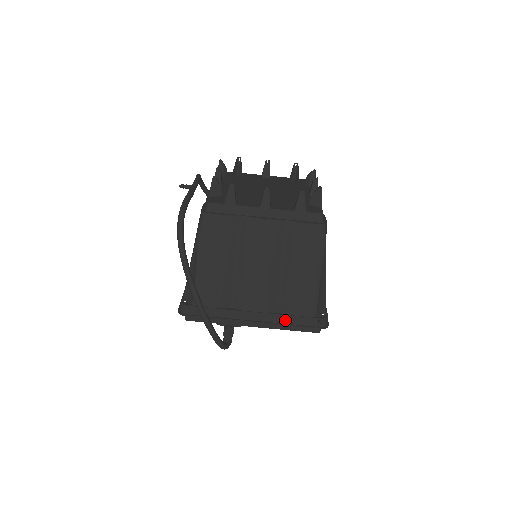
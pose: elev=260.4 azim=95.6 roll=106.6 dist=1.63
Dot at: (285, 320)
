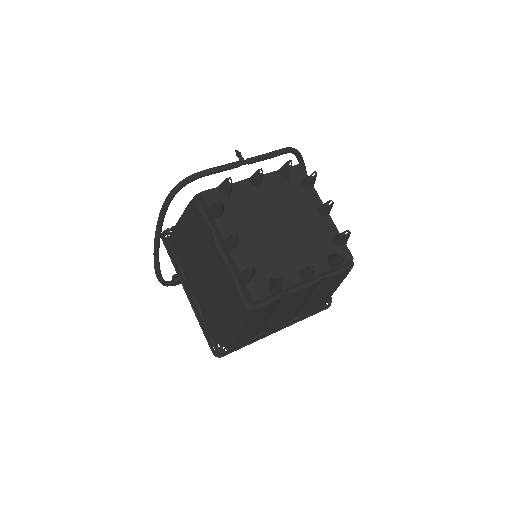
Dot at: (200, 318)
